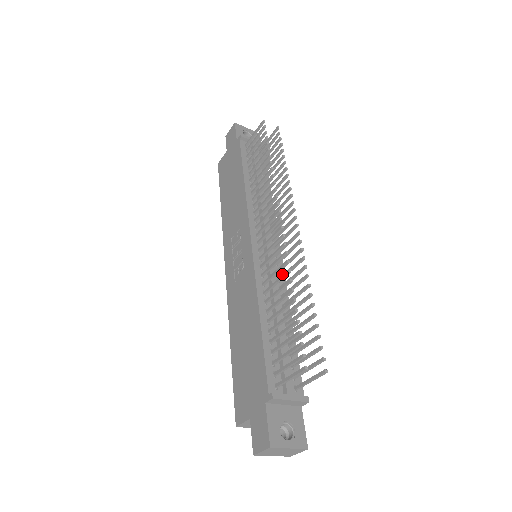
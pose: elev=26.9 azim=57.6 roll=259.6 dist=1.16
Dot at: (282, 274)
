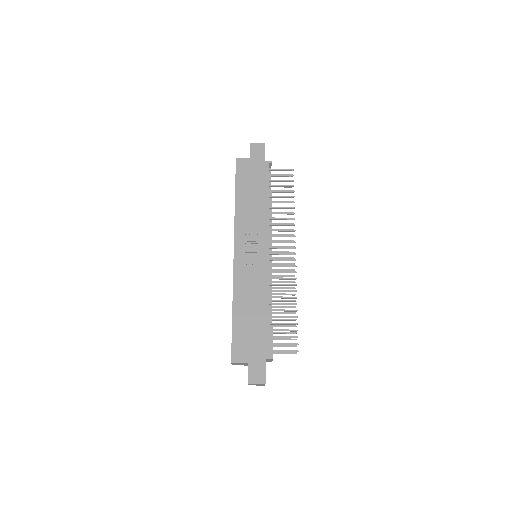
Dot at: (290, 290)
